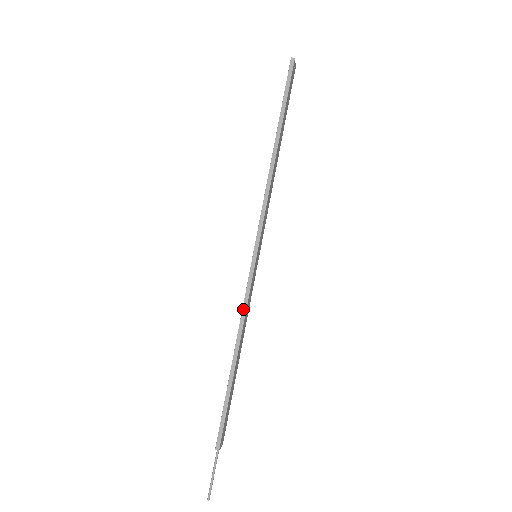
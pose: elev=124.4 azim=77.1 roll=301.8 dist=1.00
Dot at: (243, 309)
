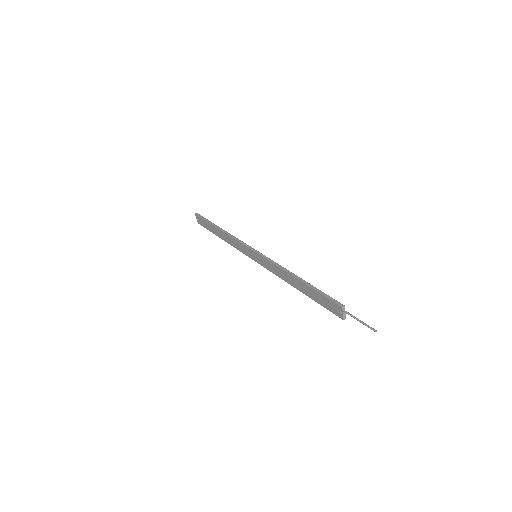
Dot at: (275, 264)
